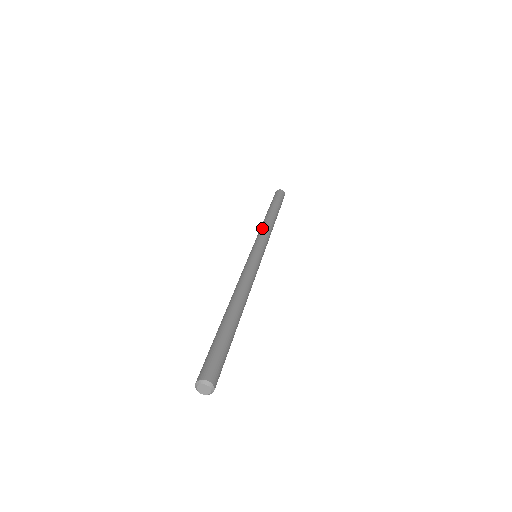
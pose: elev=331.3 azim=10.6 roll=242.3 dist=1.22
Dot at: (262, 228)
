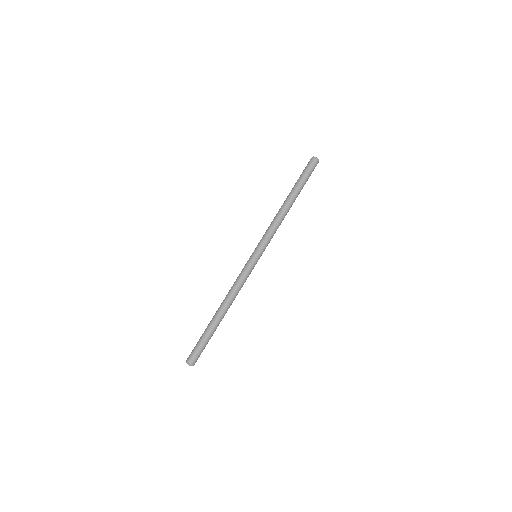
Dot at: (273, 224)
